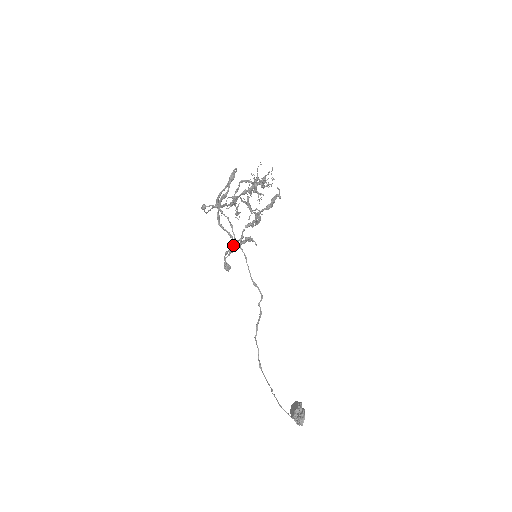
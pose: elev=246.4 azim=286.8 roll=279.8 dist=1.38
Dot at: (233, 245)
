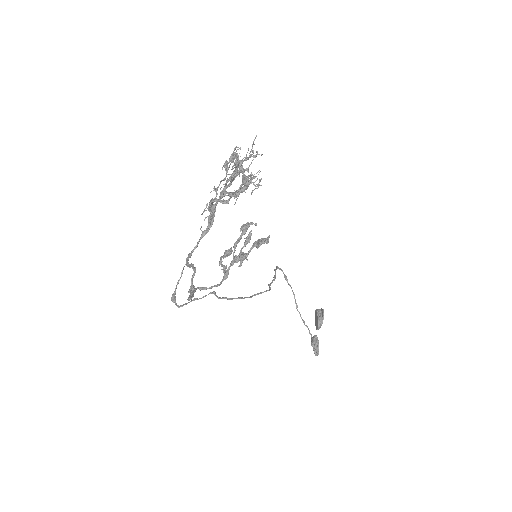
Dot at: (223, 279)
